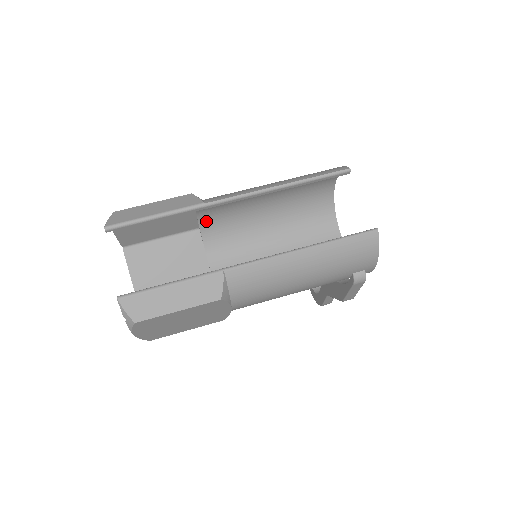
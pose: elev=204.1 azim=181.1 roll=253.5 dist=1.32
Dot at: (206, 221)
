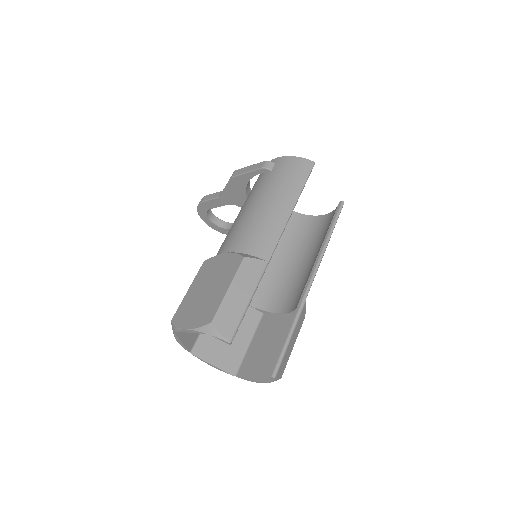
Dot at: occluded
